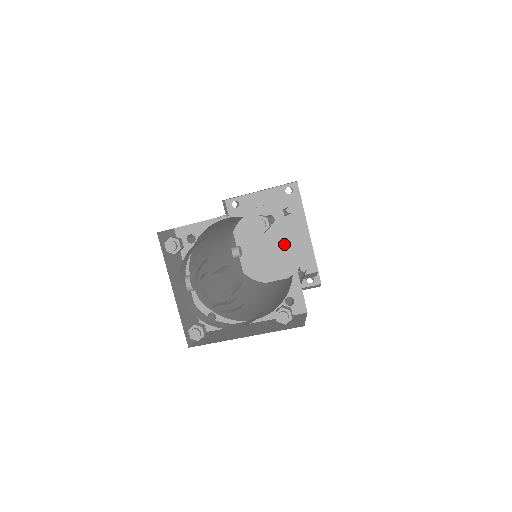
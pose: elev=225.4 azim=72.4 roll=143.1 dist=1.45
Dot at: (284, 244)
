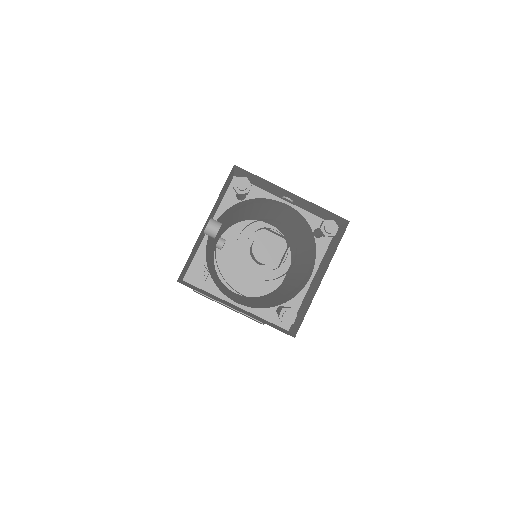
Dot at: (259, 268)
